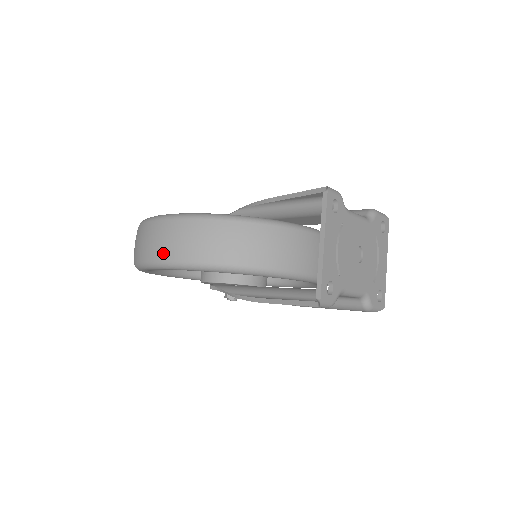
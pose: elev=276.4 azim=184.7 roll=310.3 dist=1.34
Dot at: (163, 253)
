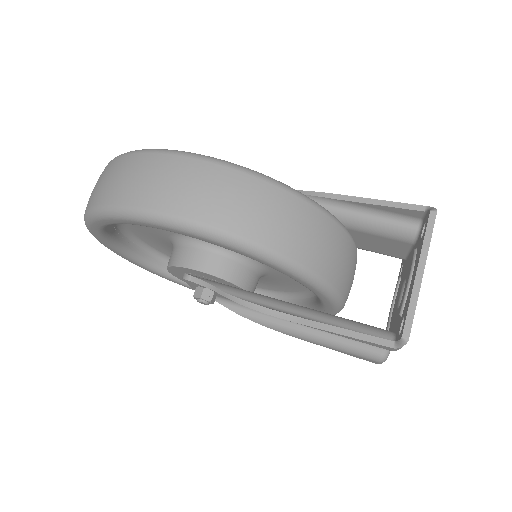
Dot at: (194, 207)
